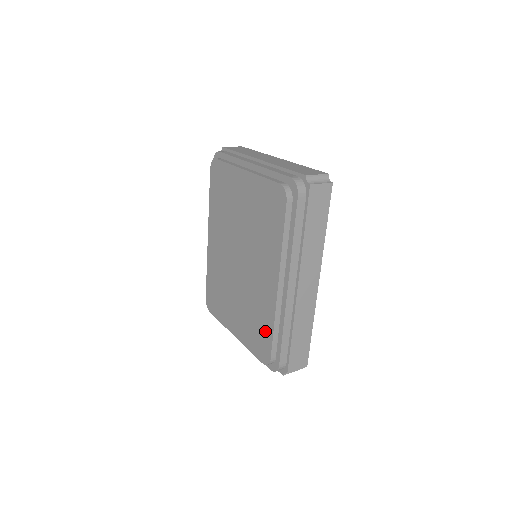
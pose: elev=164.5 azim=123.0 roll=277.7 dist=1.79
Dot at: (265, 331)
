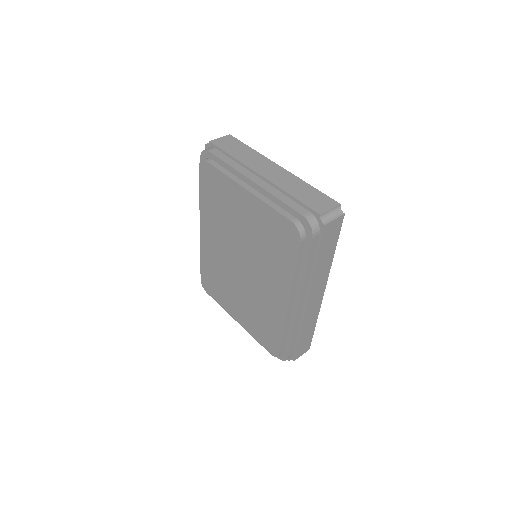
Dot at: (273, 332)
